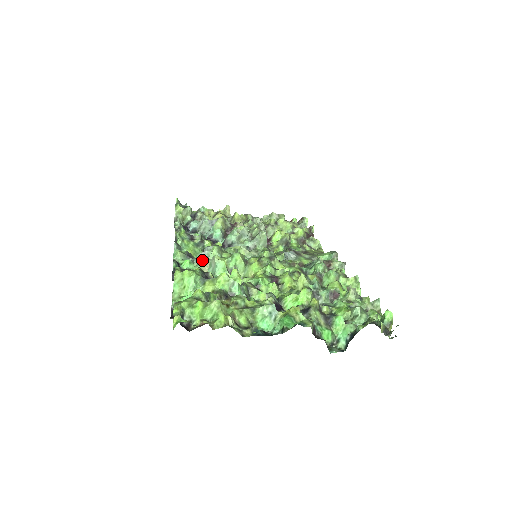
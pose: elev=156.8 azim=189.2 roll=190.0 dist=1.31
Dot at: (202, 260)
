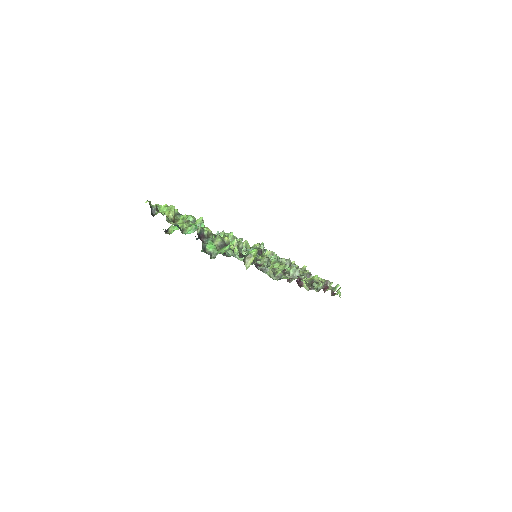
Dot at: occluded
